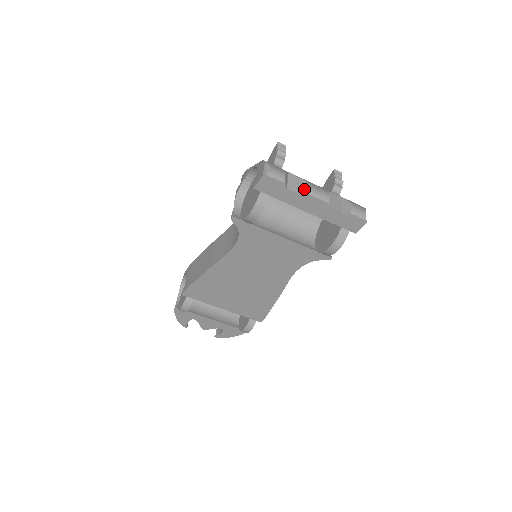
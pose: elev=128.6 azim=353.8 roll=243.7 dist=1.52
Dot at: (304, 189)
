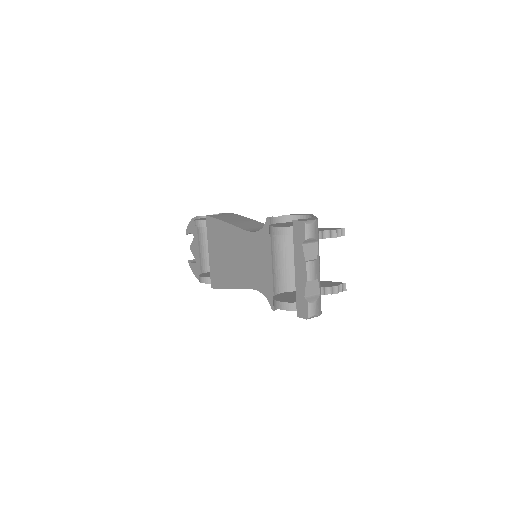
Dot at: (309, 258)
